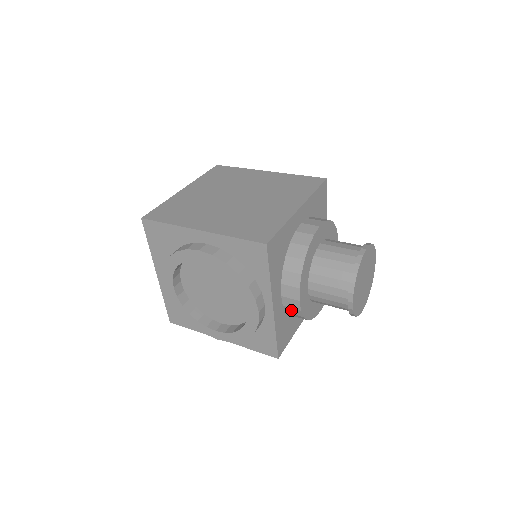
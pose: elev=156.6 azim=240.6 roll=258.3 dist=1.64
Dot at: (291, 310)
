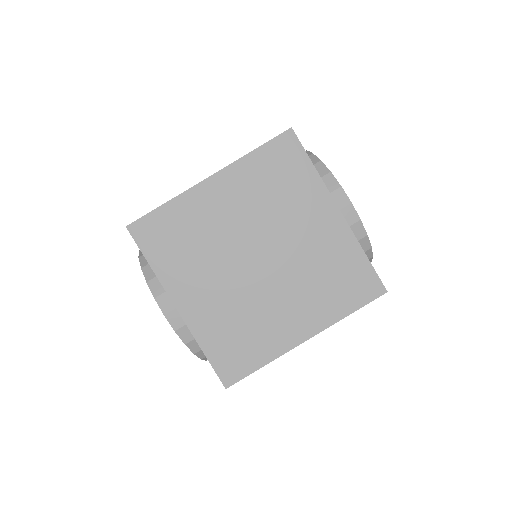
Dot at: occluded
